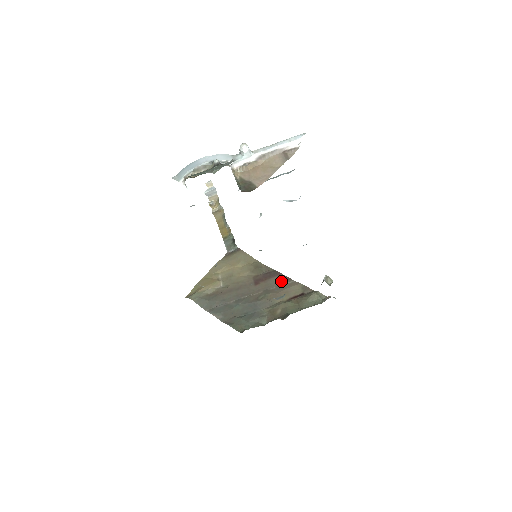
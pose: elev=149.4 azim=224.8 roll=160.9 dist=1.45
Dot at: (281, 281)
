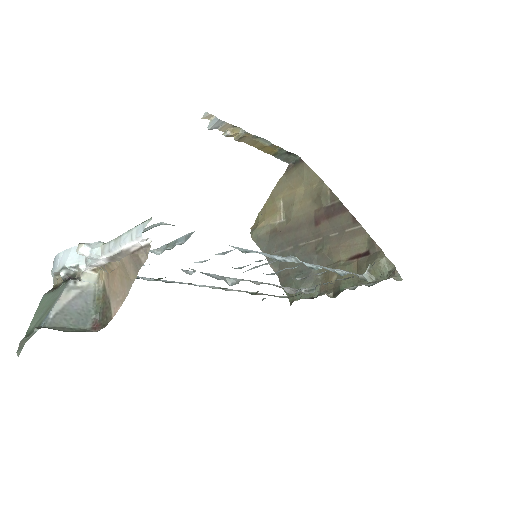
Dot at: (345, 224)
